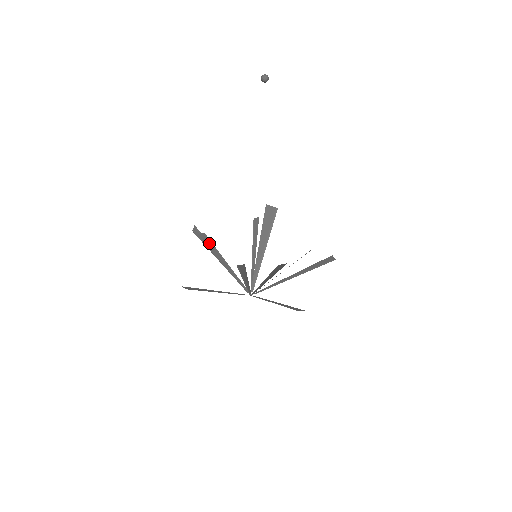
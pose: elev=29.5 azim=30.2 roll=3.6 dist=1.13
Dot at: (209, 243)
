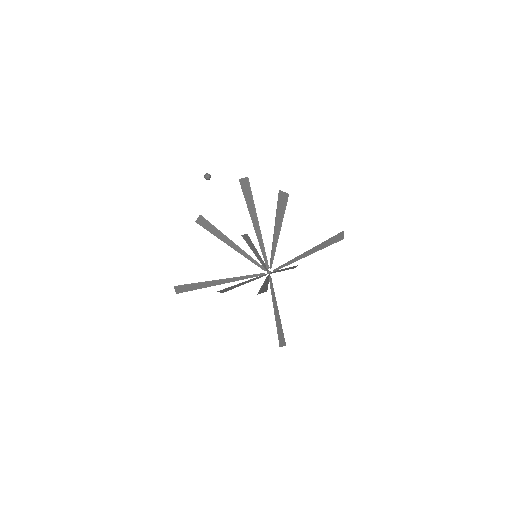
Dot at: (248, 192)
